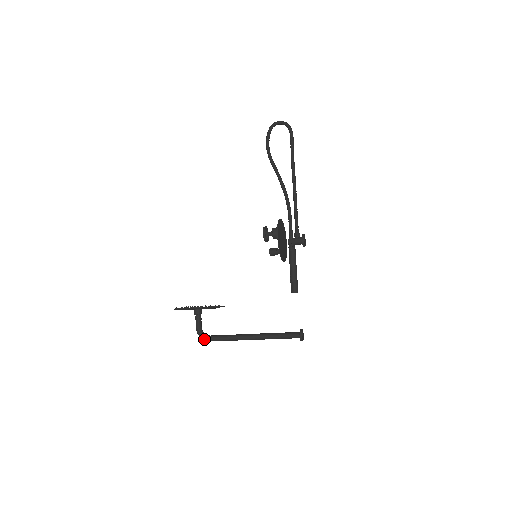
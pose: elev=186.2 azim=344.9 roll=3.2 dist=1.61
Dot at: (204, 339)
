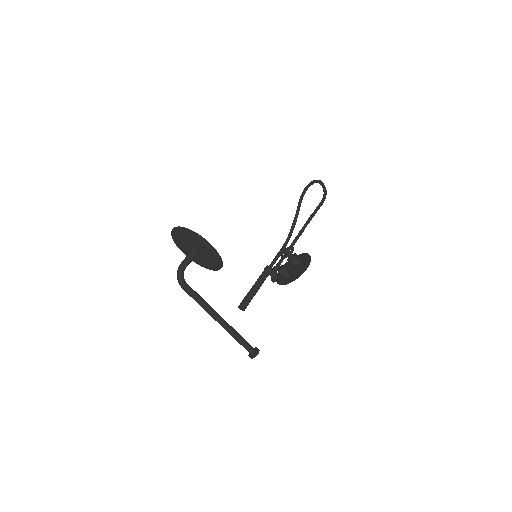
Dot at: (181, 281)
